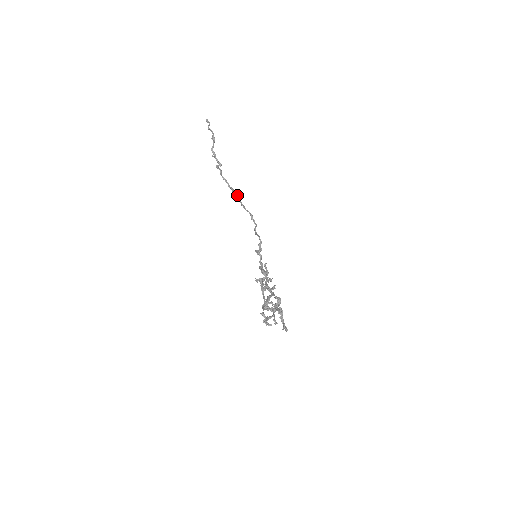
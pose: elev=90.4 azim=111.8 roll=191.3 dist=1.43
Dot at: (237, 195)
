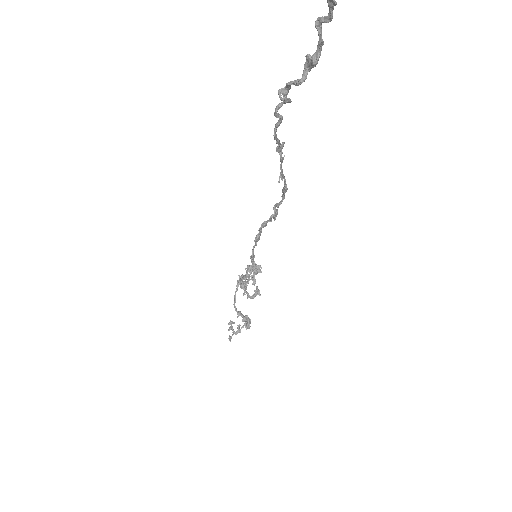
Dot at: occluded
